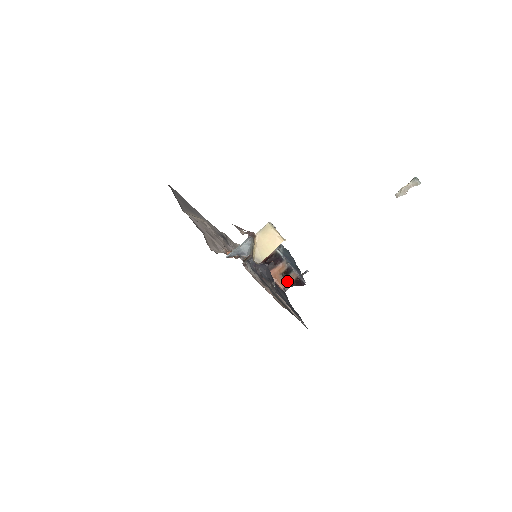
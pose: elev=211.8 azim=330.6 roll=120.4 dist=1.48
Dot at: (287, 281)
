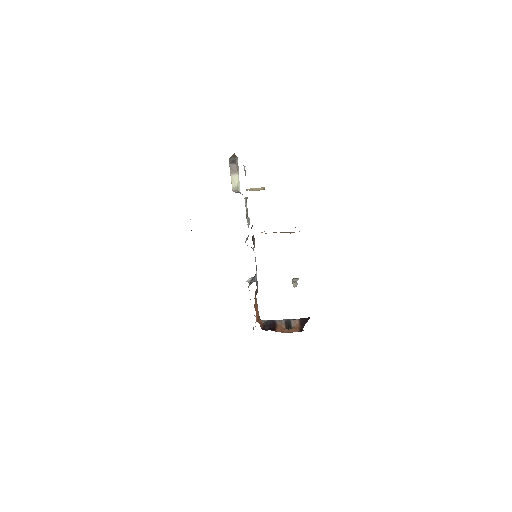
Dot at: (296, 328)
